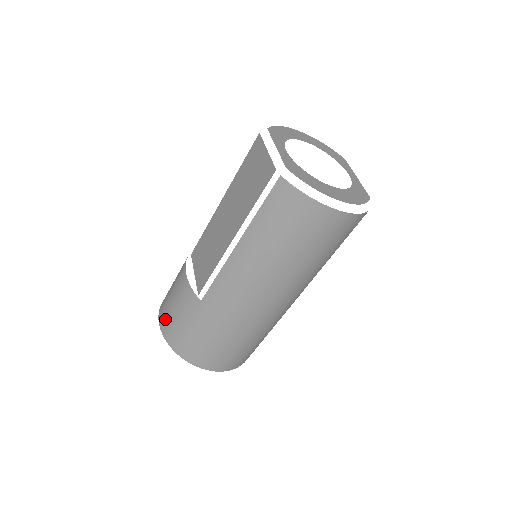
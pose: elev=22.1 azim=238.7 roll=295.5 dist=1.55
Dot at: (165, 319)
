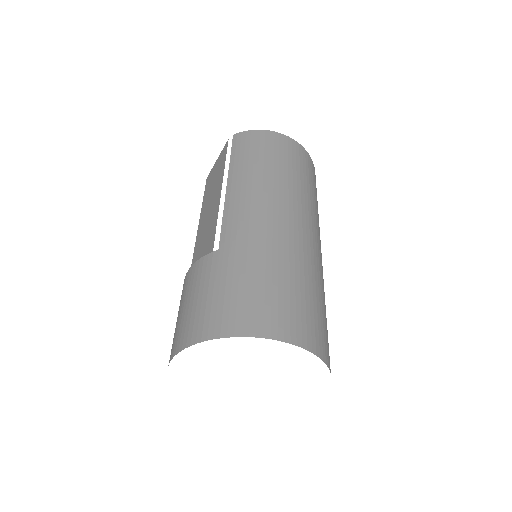
Dot at: (182, 332)
